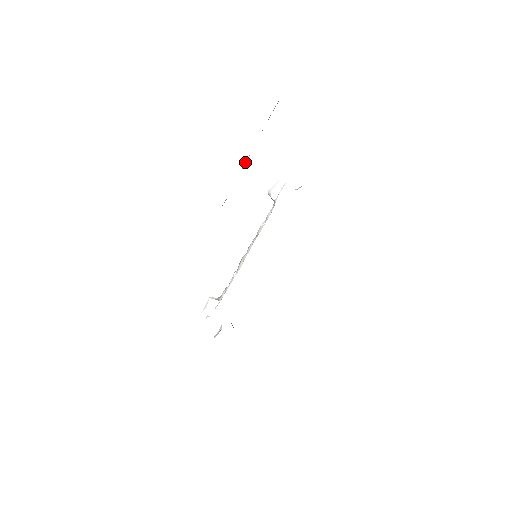
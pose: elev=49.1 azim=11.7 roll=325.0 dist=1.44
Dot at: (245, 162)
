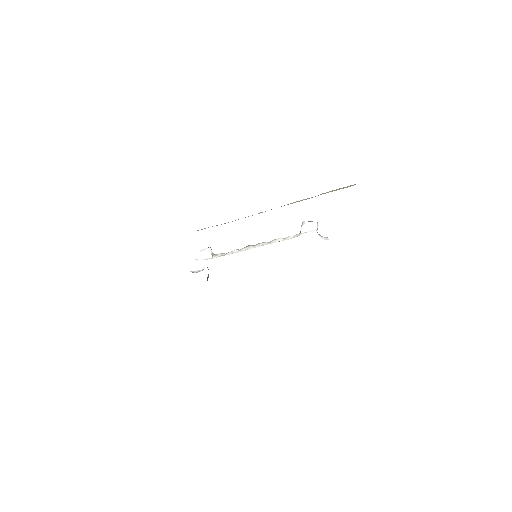
Dot at: (294, 202)
